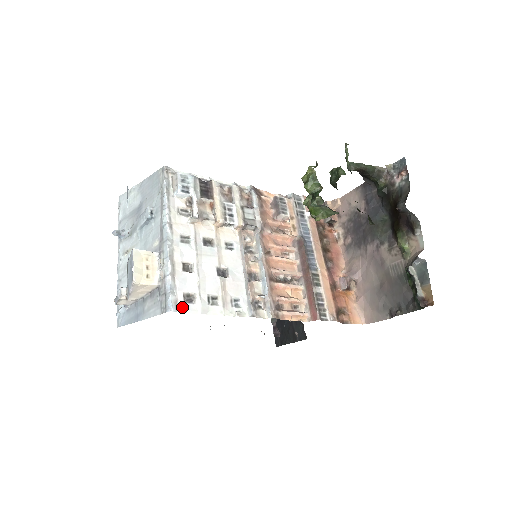
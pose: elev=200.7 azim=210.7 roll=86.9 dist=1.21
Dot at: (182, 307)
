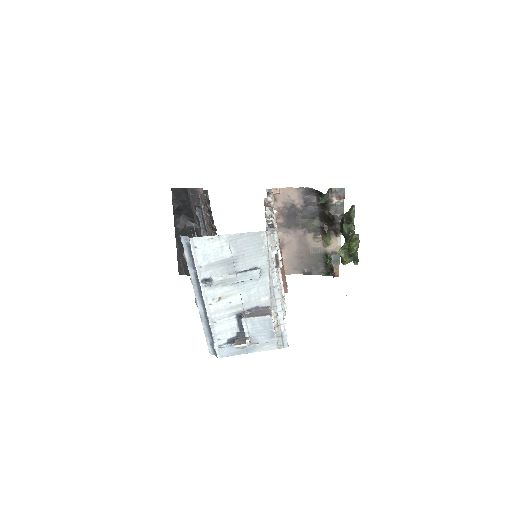
Dot at: occluded
